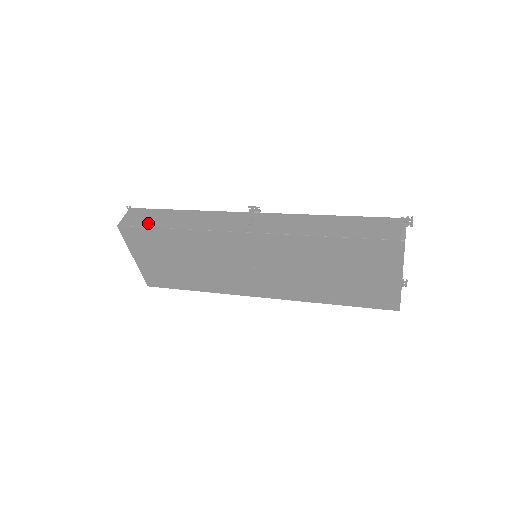
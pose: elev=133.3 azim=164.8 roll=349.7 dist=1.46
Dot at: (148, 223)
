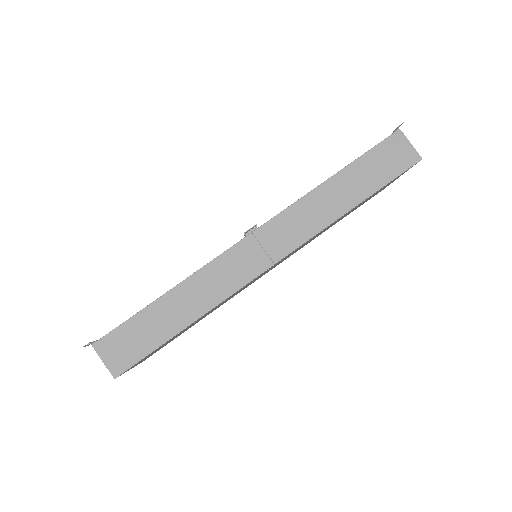
Dot at: (149, 344)
